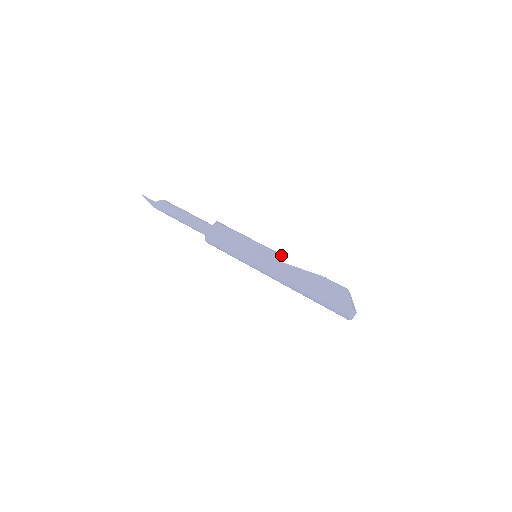
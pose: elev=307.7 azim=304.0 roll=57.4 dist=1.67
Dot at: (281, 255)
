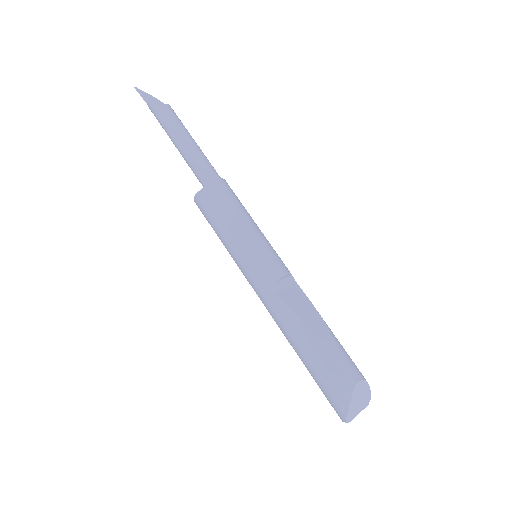
Dot at: (286, 274)
